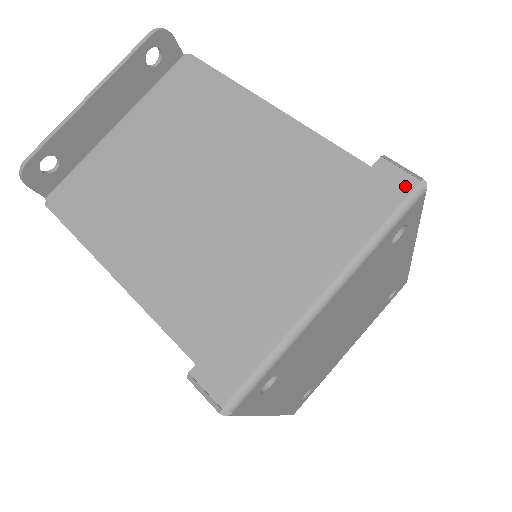
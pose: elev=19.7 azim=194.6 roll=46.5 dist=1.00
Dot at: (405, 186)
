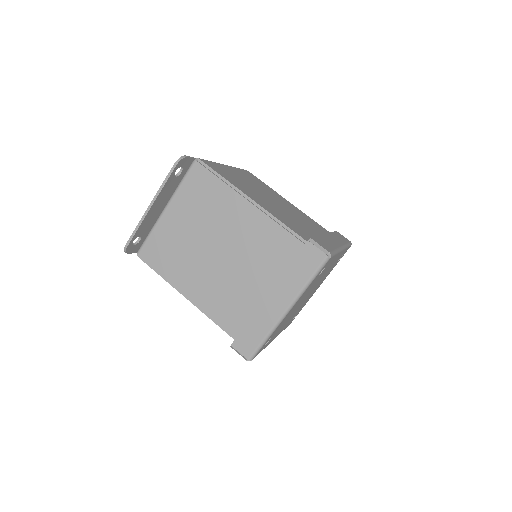
Dot at: (320, 258)
